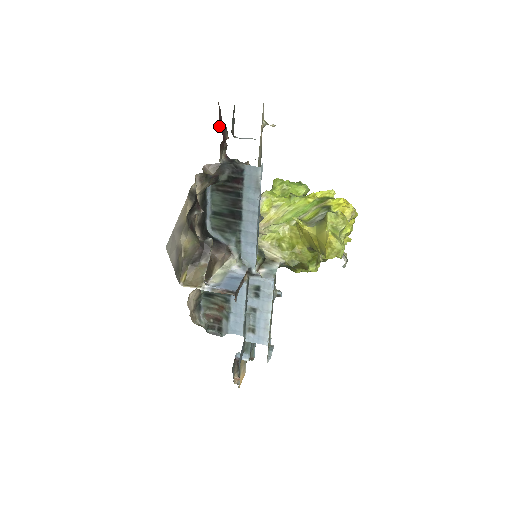
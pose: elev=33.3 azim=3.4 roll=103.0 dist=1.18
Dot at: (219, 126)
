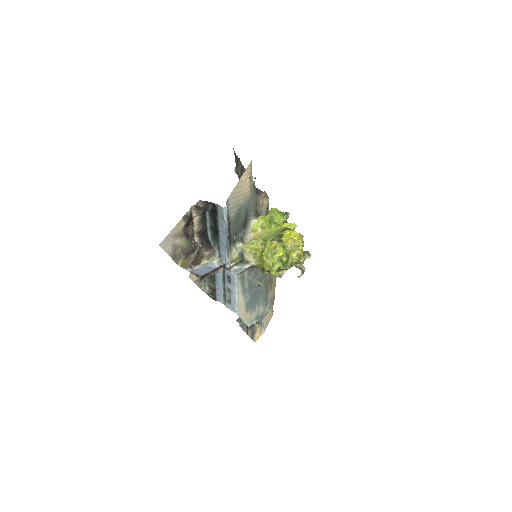
Dot at: (237, 170)
